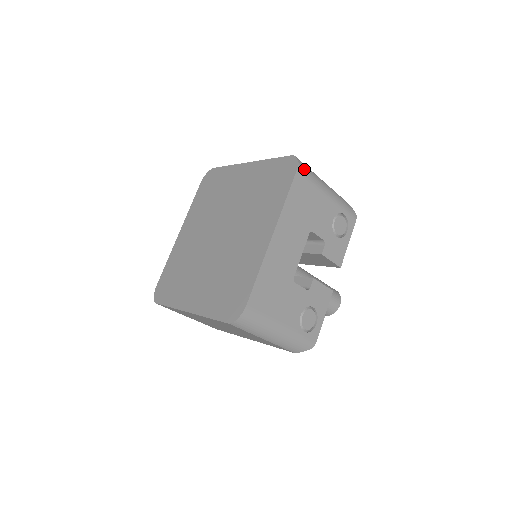
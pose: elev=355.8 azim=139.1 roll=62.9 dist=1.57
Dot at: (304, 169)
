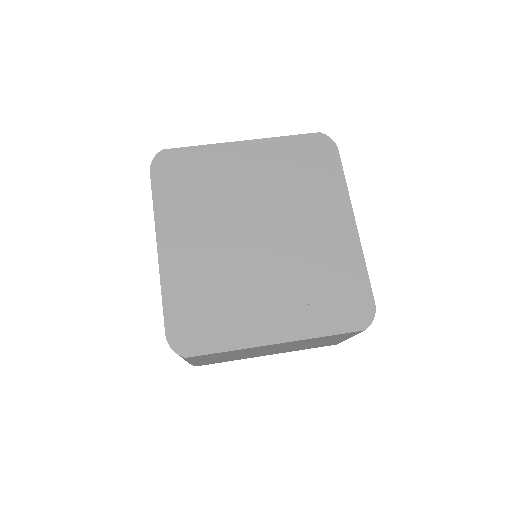
Dot at: occluded
